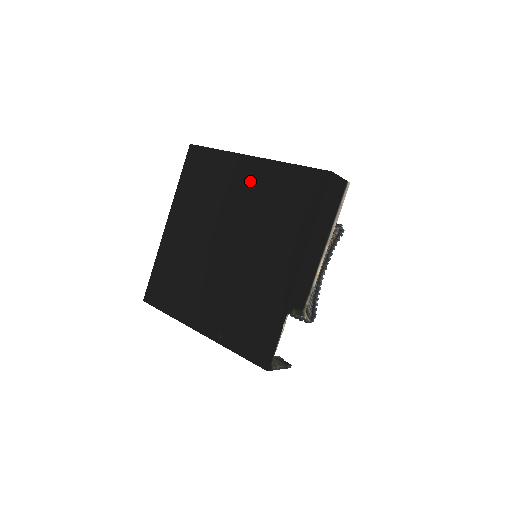
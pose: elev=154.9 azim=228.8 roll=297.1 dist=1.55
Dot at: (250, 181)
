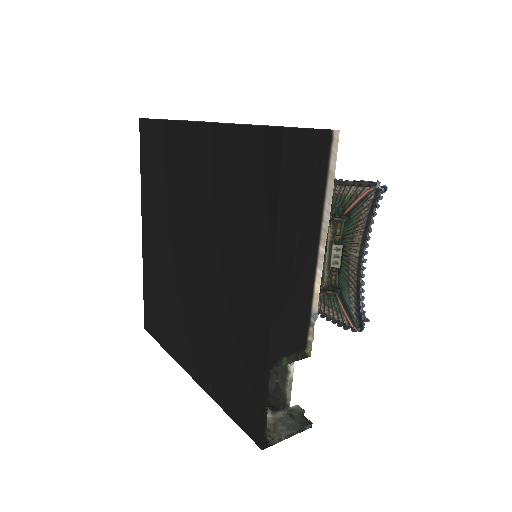
Dot at: (198, 162)
